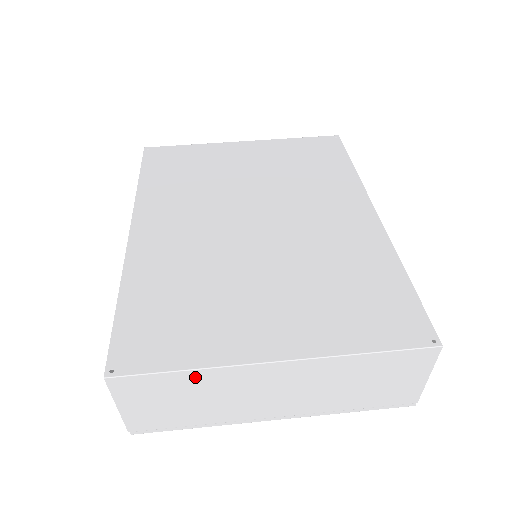
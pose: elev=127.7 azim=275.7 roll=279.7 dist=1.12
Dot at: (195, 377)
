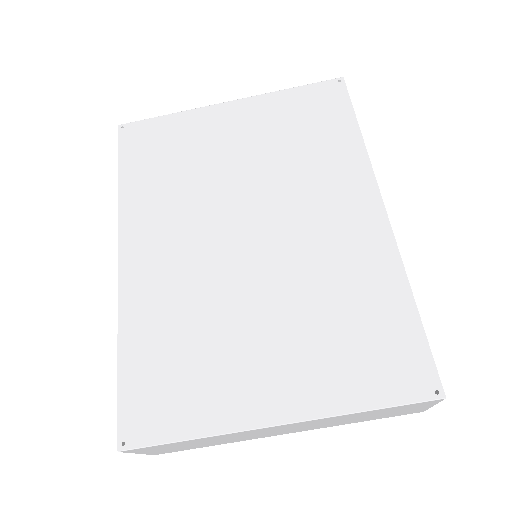
Dot at: (201, 439)
